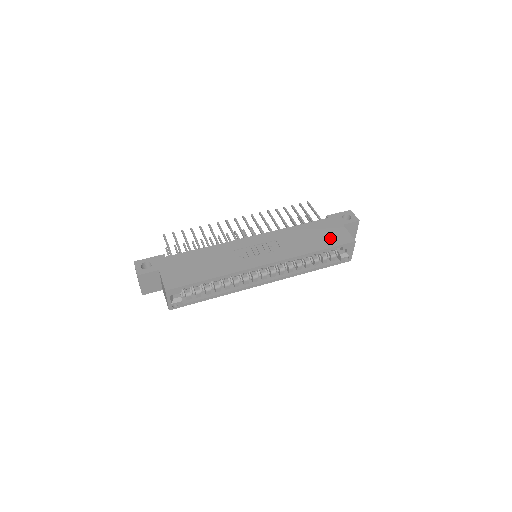
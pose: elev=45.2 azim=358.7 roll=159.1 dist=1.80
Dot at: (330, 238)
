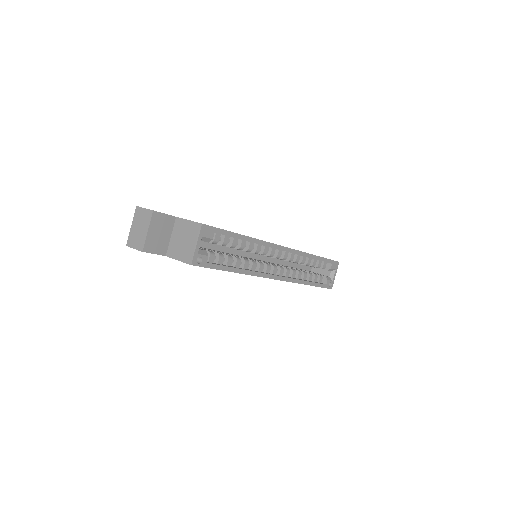
Dot at: occluded
